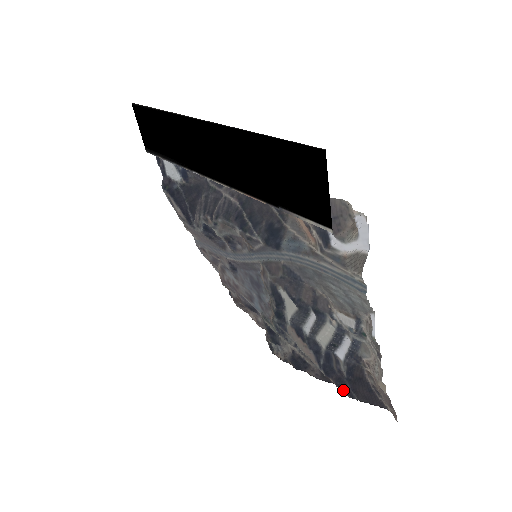
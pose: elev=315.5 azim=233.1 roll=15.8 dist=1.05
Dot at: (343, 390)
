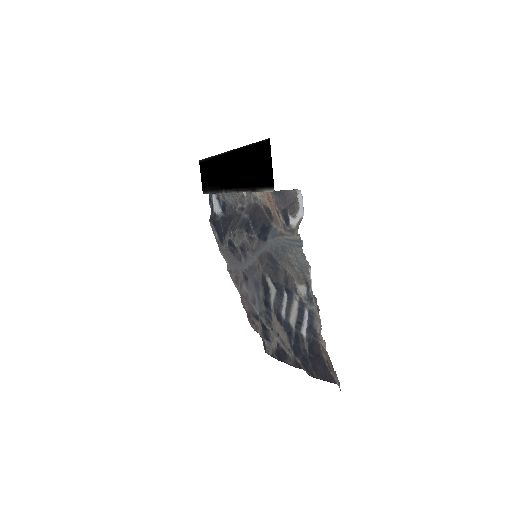
Dot at: (307, 369)
